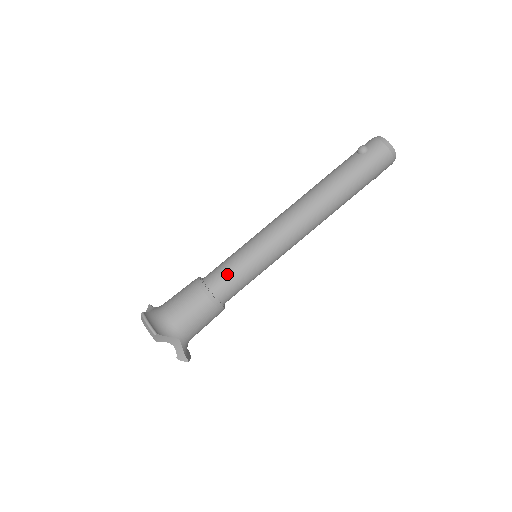
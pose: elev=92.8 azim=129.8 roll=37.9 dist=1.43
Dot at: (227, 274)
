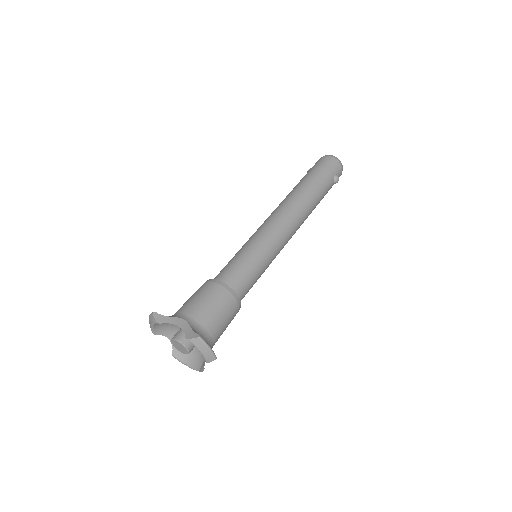
Dot at: (225, 266)
